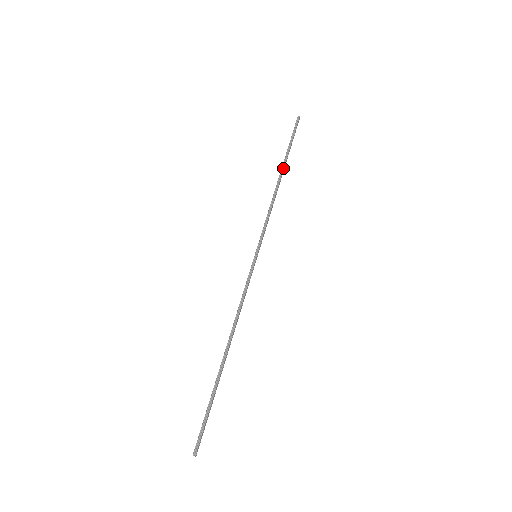
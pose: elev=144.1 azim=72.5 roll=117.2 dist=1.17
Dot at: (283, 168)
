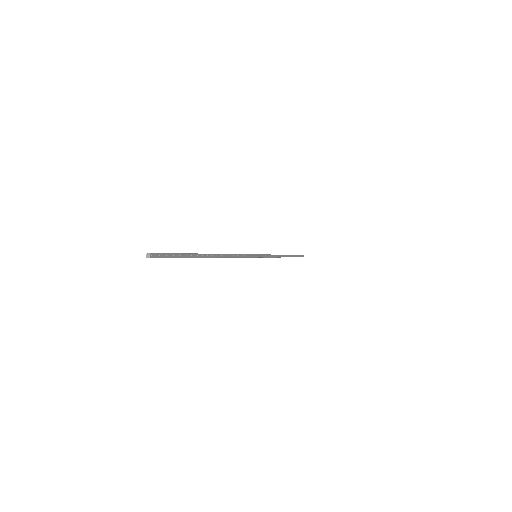
Dot at: (287, 255)
